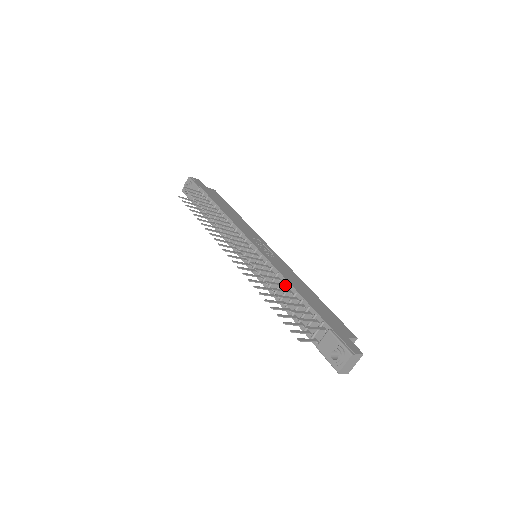
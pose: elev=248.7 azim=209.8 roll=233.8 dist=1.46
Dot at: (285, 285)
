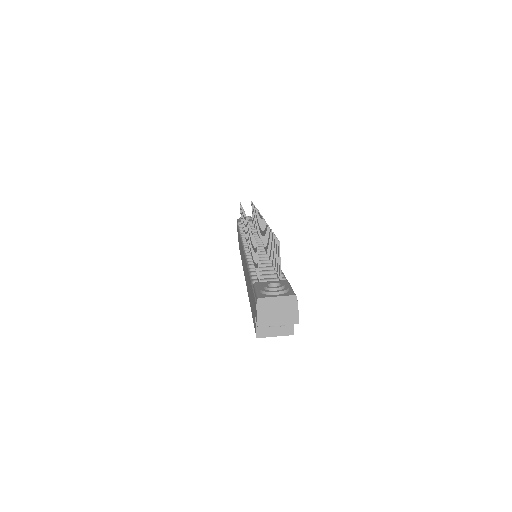
Dot at: occluded
